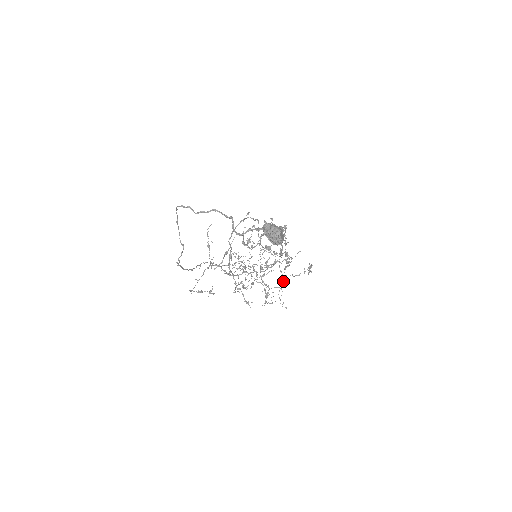
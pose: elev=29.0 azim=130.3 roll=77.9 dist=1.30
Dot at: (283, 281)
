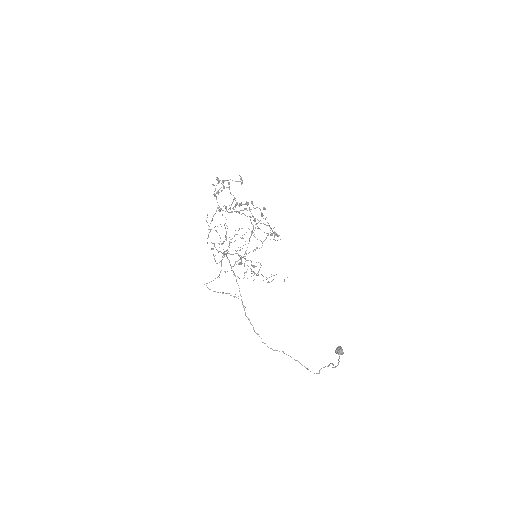
Dot at: occluded
